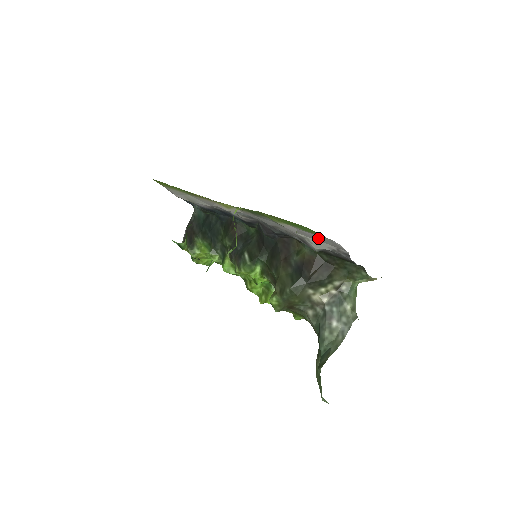
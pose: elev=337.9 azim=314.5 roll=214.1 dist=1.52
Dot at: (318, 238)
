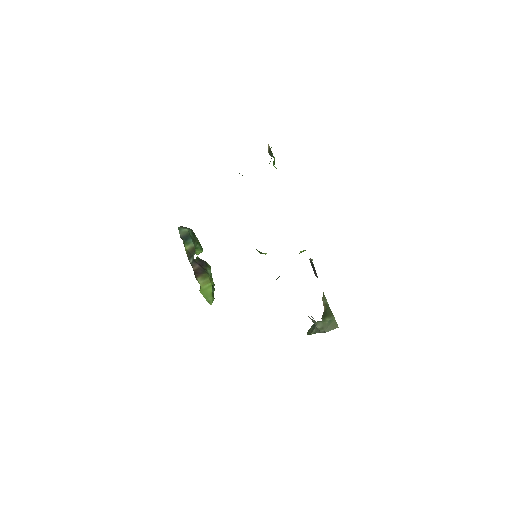
Dot at: occluded
